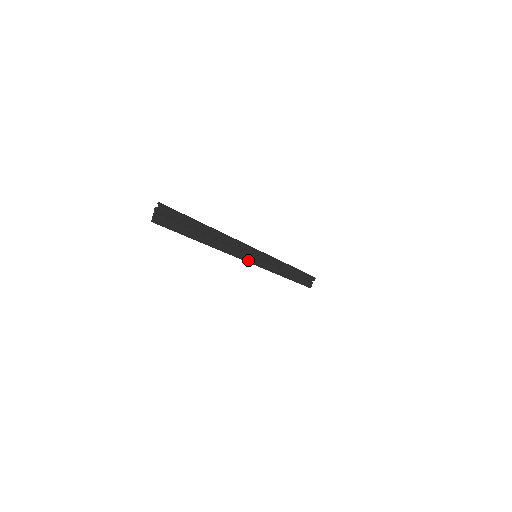
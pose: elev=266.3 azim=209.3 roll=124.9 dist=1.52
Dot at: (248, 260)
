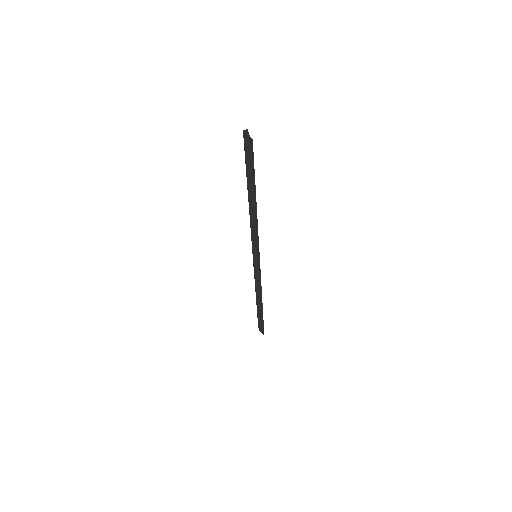
Dot at: (259, 254)
